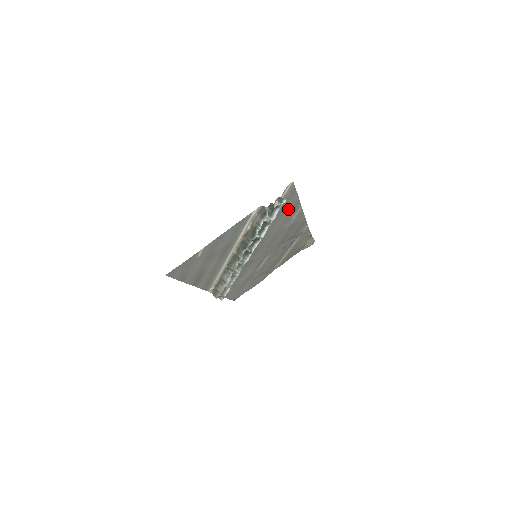
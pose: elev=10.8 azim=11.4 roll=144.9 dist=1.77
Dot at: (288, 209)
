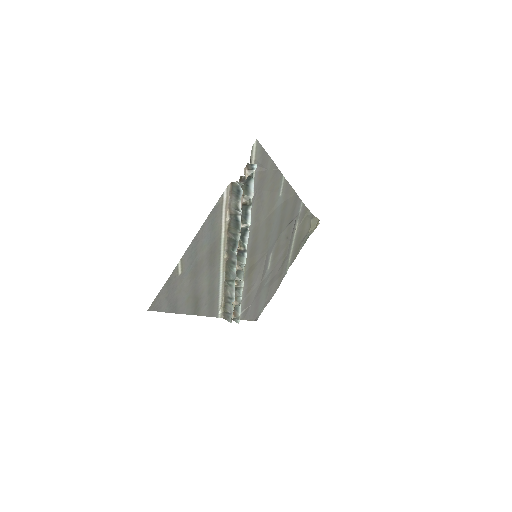
Dot at: (268, 183)
